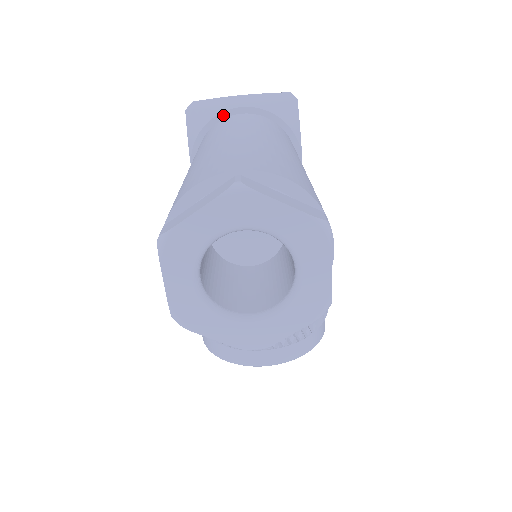
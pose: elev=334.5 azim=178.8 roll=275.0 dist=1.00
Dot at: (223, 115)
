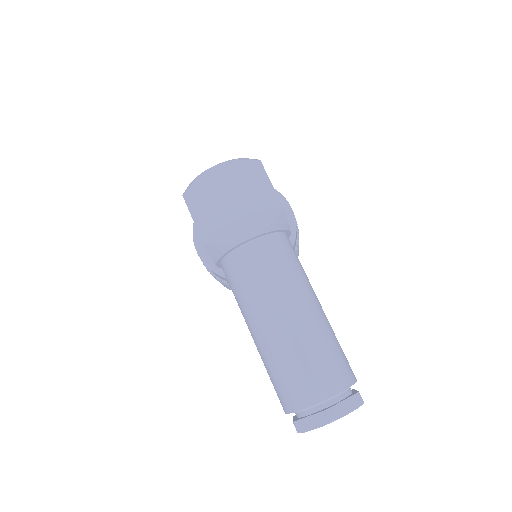
Dot at: (237, 246)
